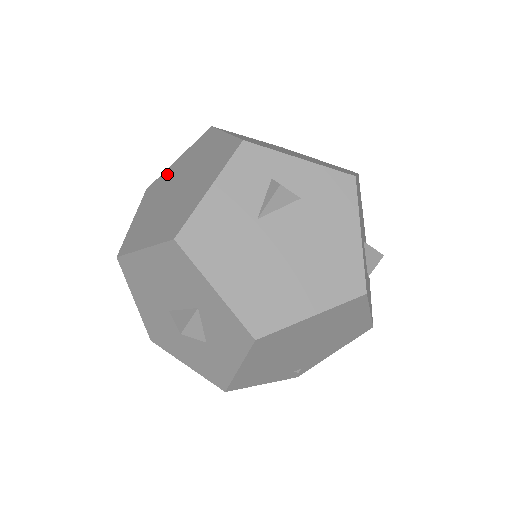
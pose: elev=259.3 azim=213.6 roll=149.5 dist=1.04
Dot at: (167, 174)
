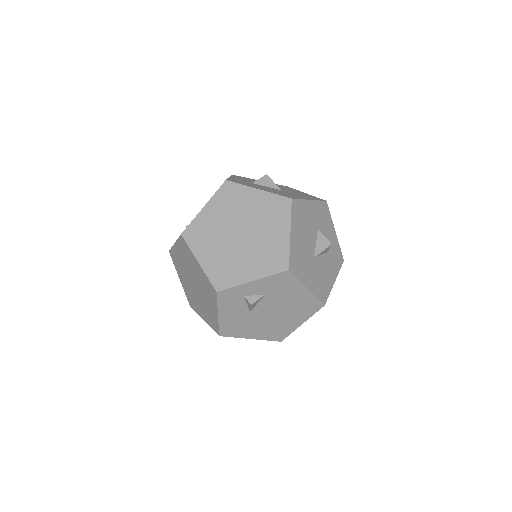
Dot at: (176, 255)
